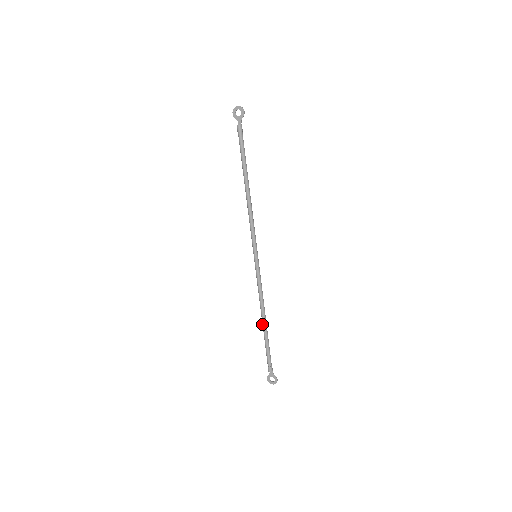
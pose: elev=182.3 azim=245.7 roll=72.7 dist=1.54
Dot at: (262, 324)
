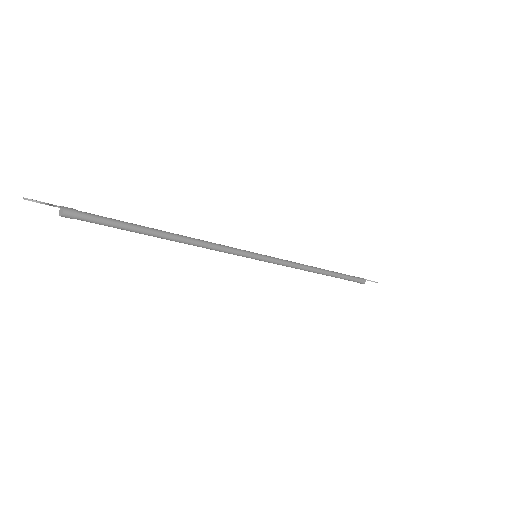
Dot at: occluded
